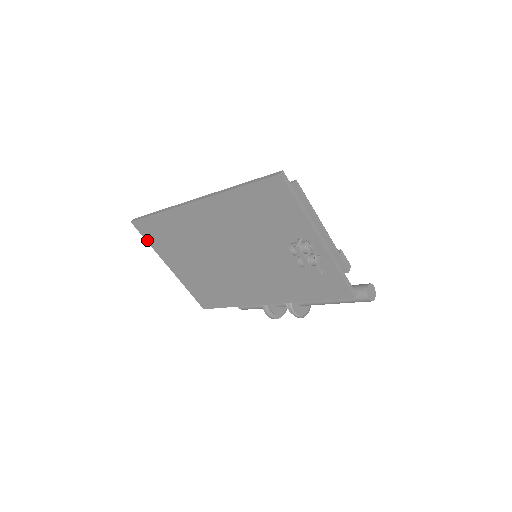
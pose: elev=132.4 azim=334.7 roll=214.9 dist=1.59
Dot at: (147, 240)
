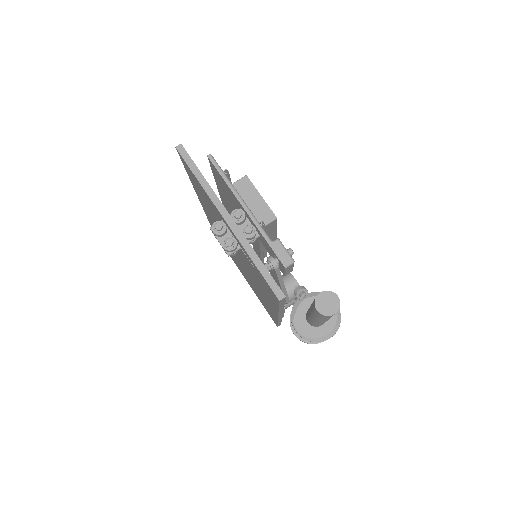
Dot at: occluded
